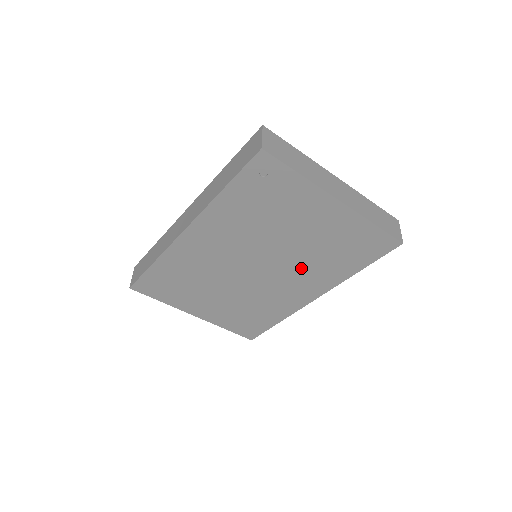
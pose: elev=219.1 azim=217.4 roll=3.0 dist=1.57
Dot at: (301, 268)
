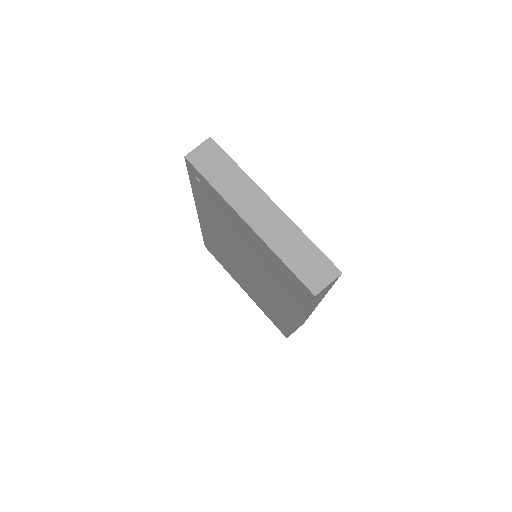
Dot at: (269, 281)
